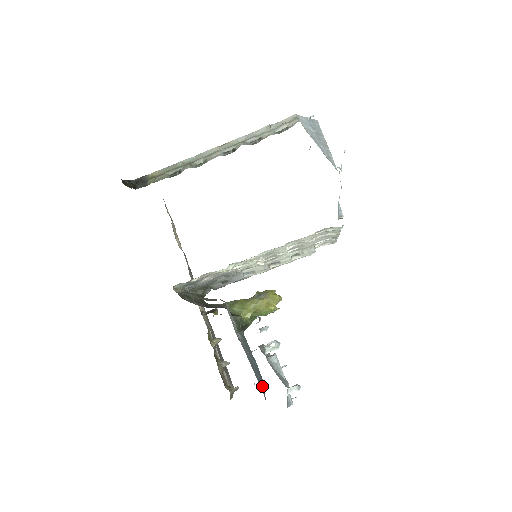
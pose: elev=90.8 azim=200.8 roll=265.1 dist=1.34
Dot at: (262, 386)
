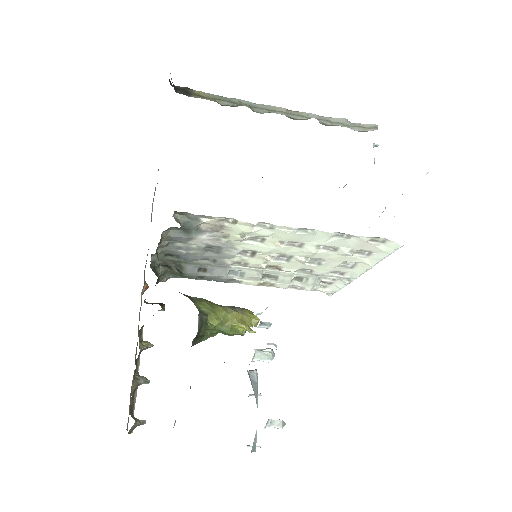
Dot at: occluded
